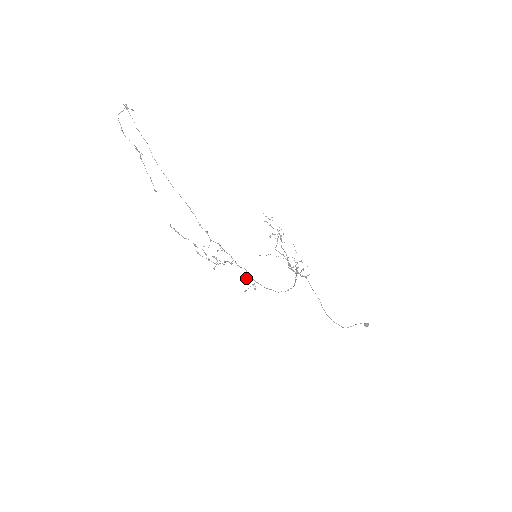
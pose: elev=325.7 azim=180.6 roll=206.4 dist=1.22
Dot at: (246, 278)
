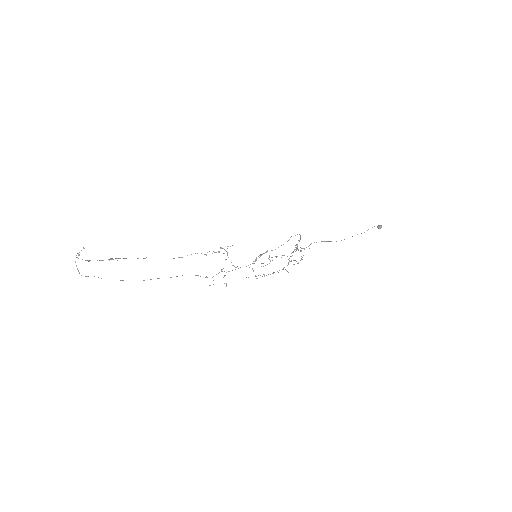
Dot at: occluded
